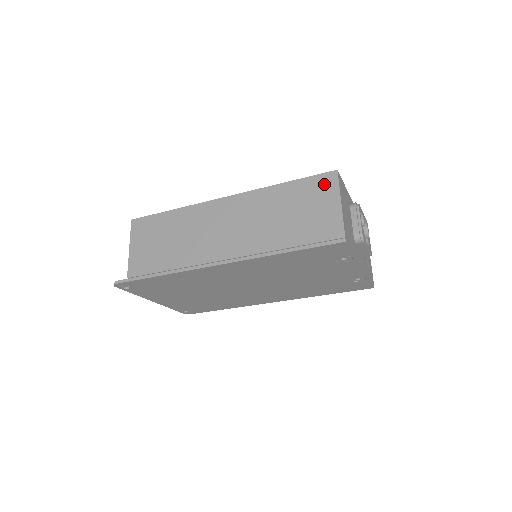
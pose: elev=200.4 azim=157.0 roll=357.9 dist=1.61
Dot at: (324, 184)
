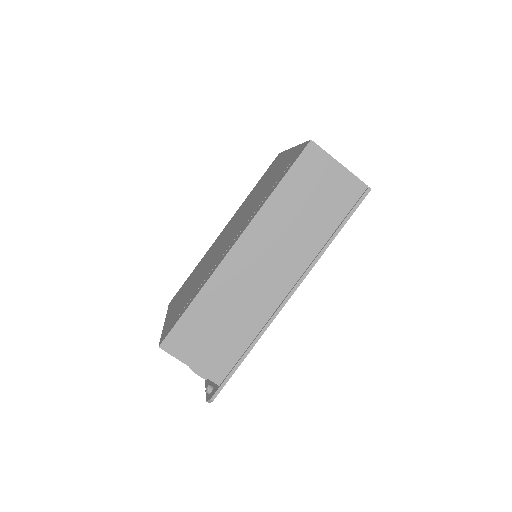
Dot at: (312, 160)
